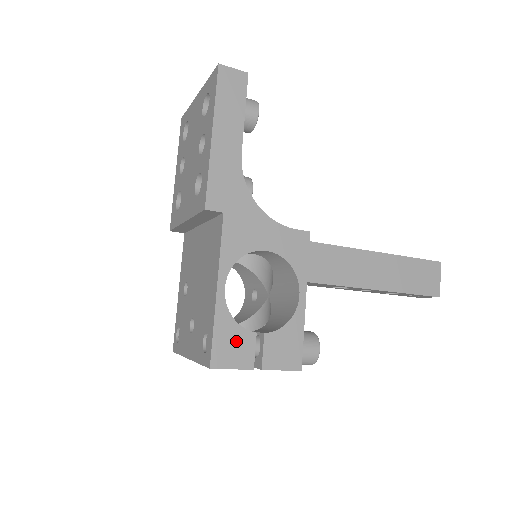
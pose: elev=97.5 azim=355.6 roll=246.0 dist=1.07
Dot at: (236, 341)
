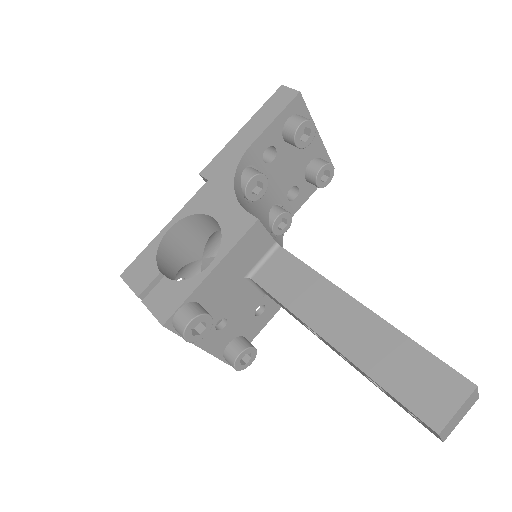
Dot at: (146, 269)
